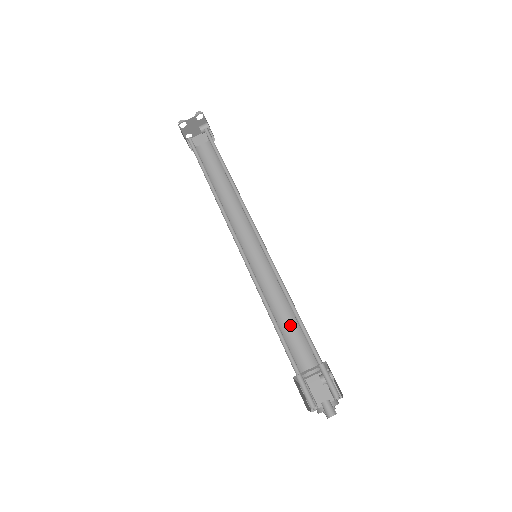
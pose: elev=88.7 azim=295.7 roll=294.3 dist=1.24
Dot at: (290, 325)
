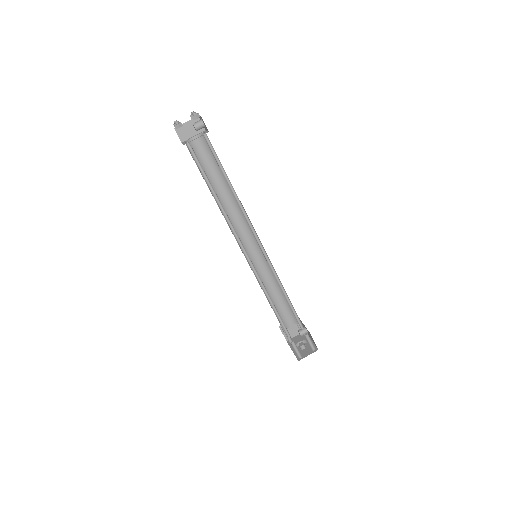
Dot at: (278, 298)
